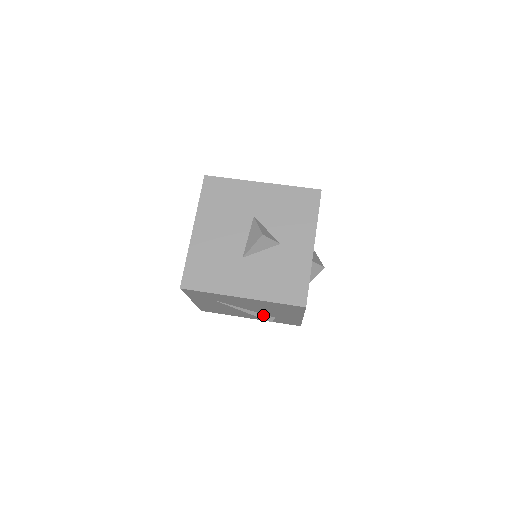
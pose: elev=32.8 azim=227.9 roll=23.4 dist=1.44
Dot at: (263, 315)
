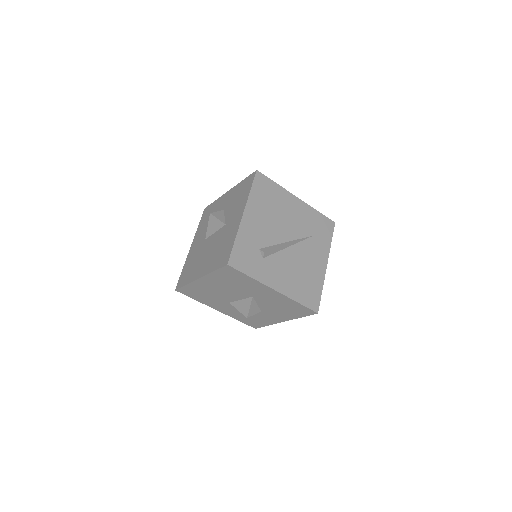
Dot at: occluded
